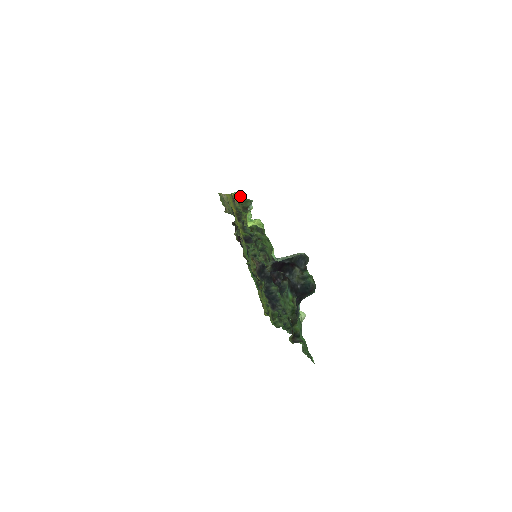
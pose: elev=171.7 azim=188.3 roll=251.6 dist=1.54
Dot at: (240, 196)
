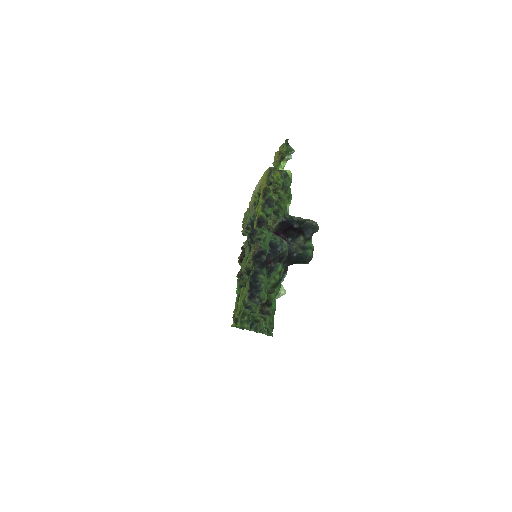
Dot at: (286, 141)
